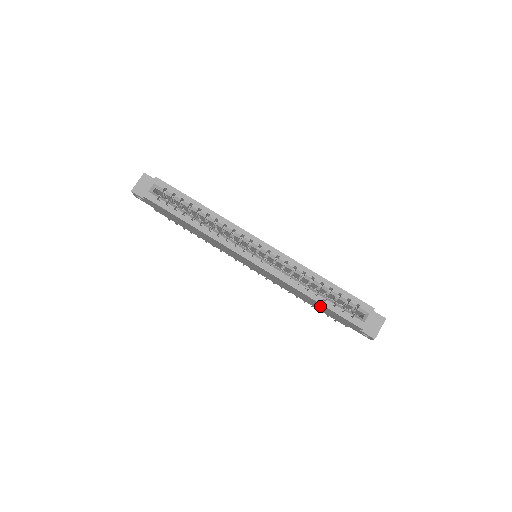
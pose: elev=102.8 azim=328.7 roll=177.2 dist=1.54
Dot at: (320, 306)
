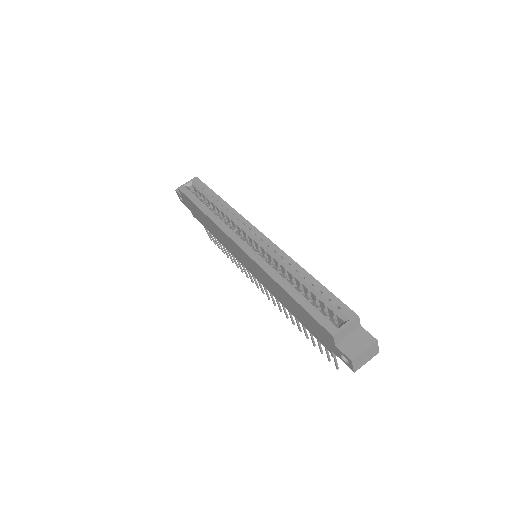
Dot at: (297, 308)
